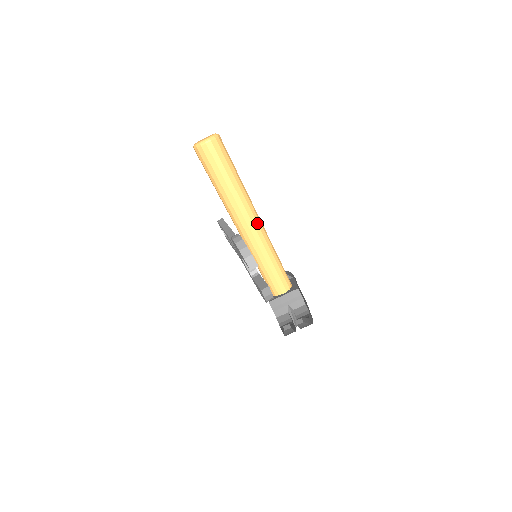
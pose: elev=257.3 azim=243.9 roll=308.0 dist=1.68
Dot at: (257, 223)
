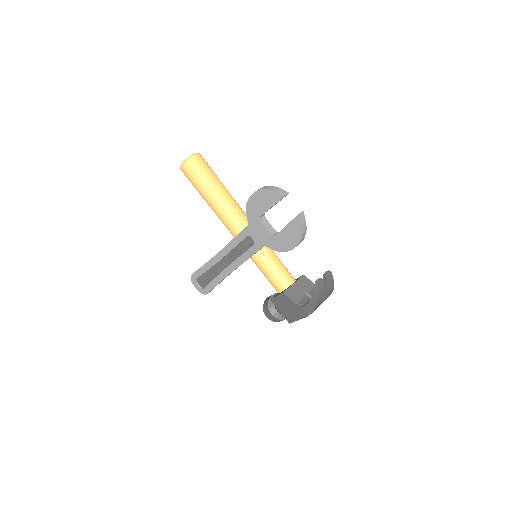
Dot at: occluded
